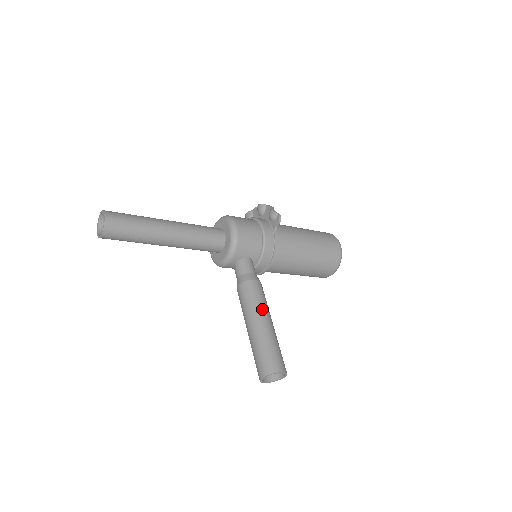
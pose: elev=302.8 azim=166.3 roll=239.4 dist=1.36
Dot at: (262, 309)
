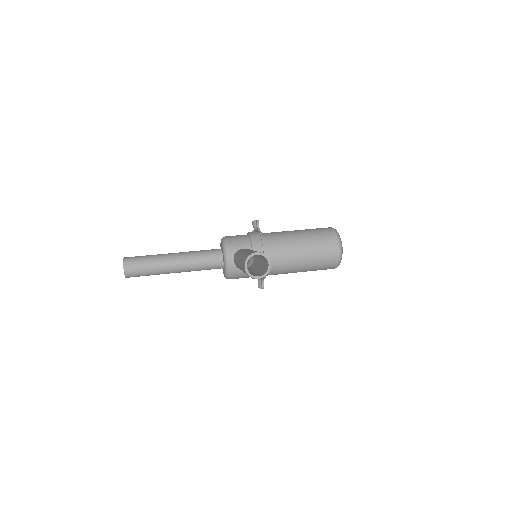
Dot at: occluded
